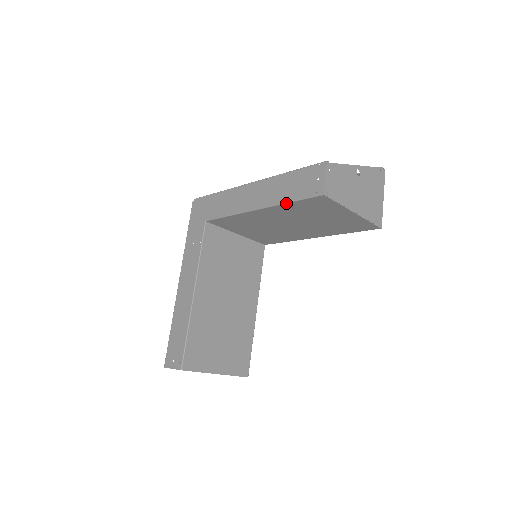
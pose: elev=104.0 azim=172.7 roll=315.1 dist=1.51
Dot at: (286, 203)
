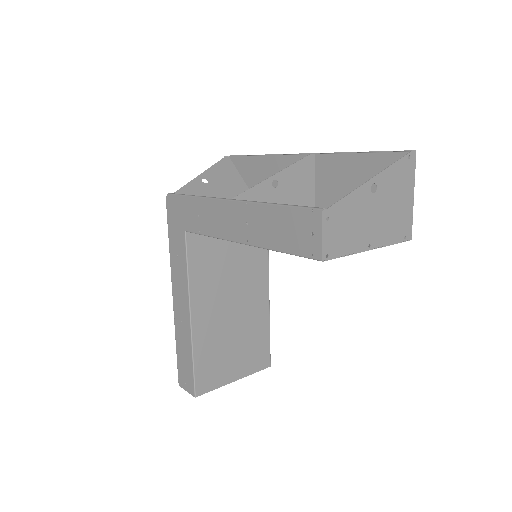
Dot at: occluded
